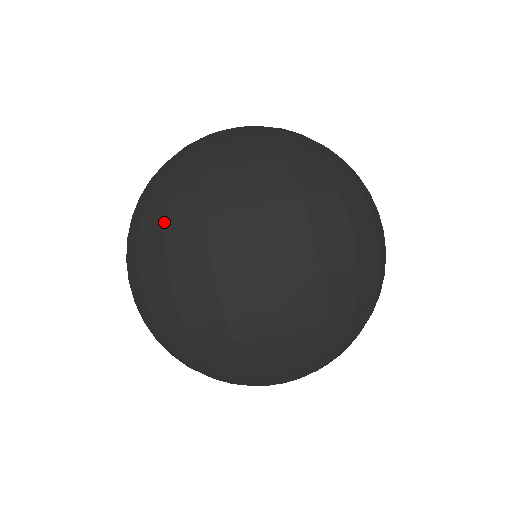
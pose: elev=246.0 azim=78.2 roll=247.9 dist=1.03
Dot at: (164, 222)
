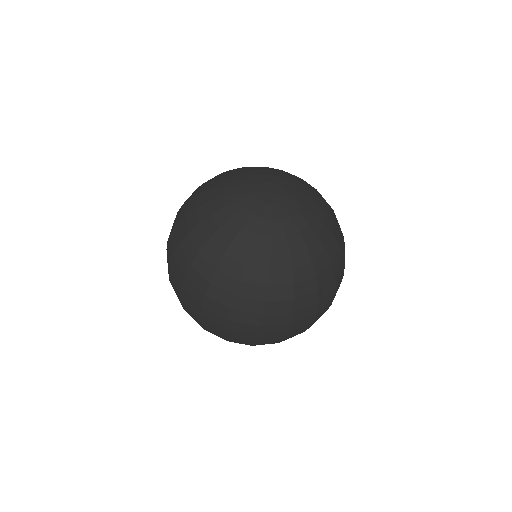
Dot at: (205, 293)
